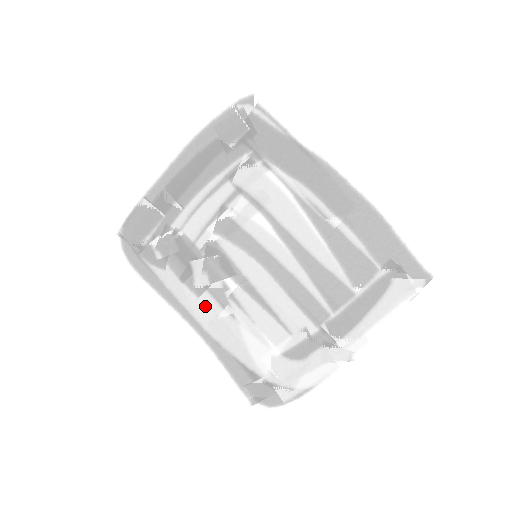
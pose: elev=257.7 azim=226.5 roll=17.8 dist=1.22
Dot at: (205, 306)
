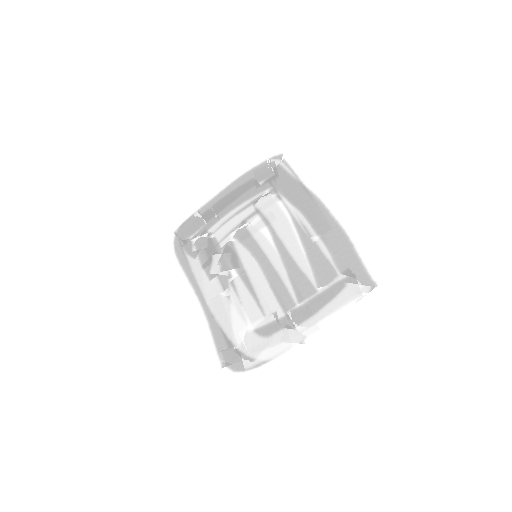
Dot at: (212, 287)
